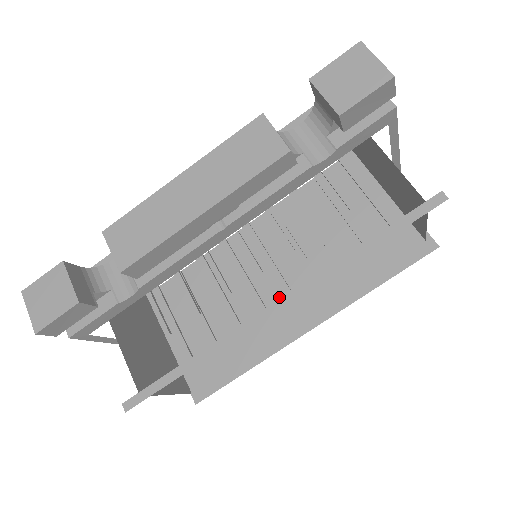
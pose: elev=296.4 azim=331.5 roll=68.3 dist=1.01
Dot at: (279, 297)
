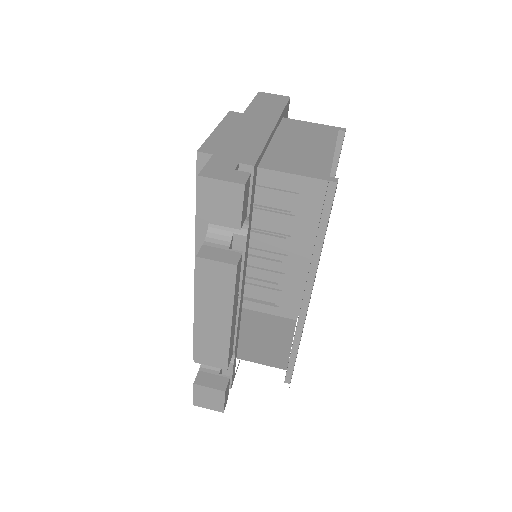
Dot at: (286, 244)
